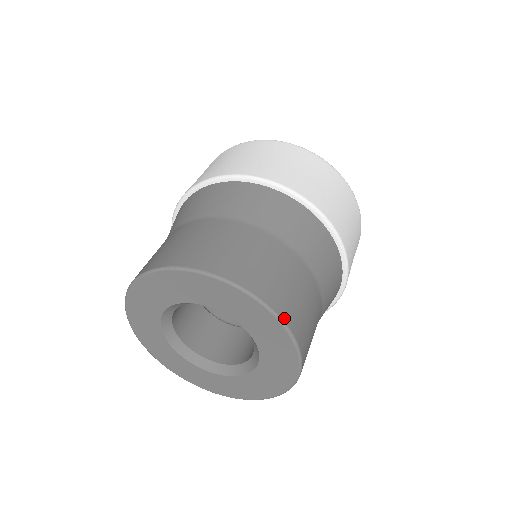
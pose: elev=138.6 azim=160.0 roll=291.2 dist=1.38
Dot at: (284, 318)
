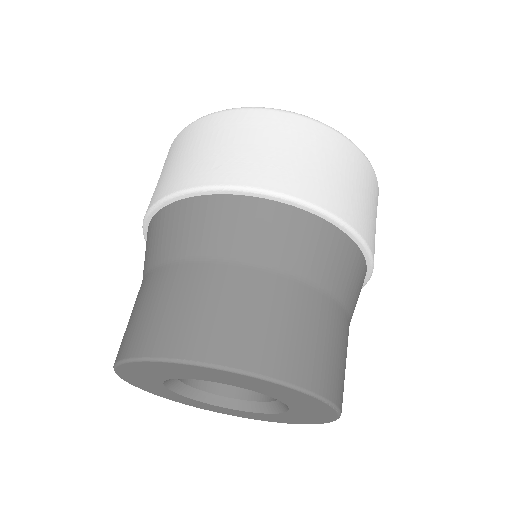
Dot at: (331, 397)
